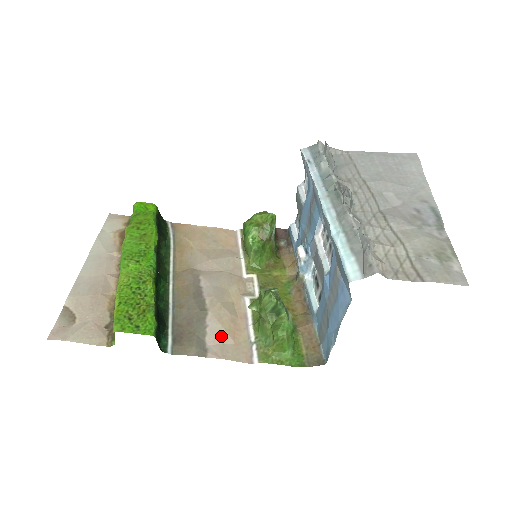
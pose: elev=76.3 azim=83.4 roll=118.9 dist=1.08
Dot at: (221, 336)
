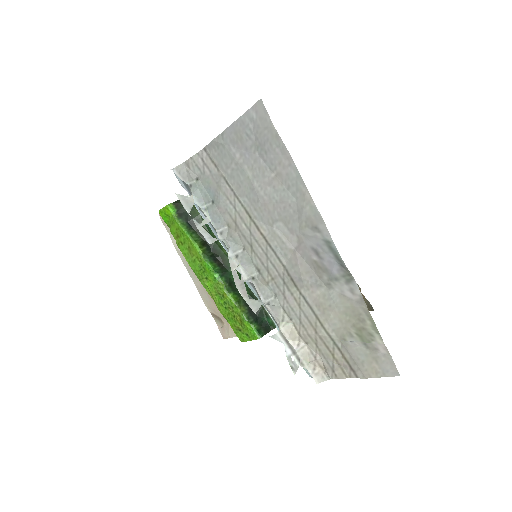
Dot at: occluded
